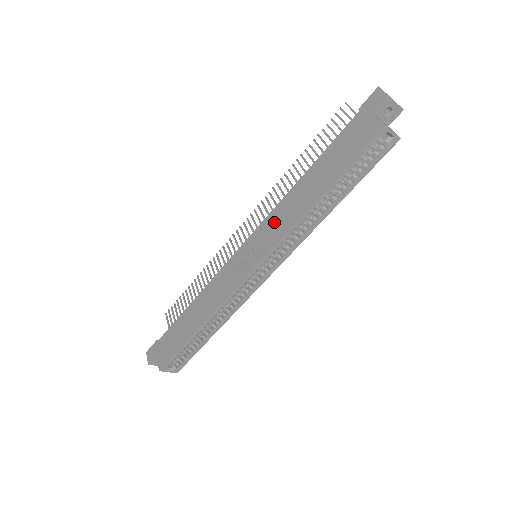
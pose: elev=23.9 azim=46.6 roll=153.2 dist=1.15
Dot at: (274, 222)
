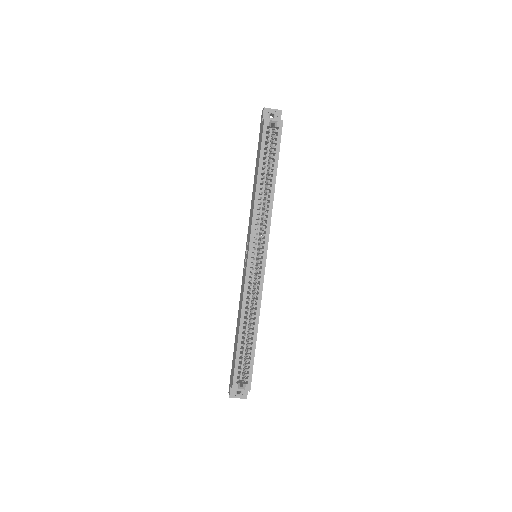
Dot at: (250, 222)
